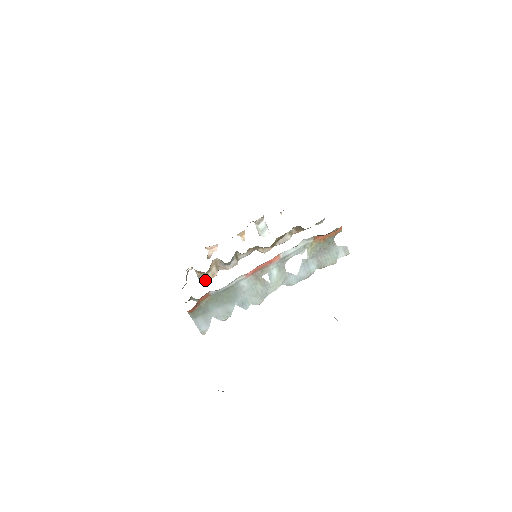
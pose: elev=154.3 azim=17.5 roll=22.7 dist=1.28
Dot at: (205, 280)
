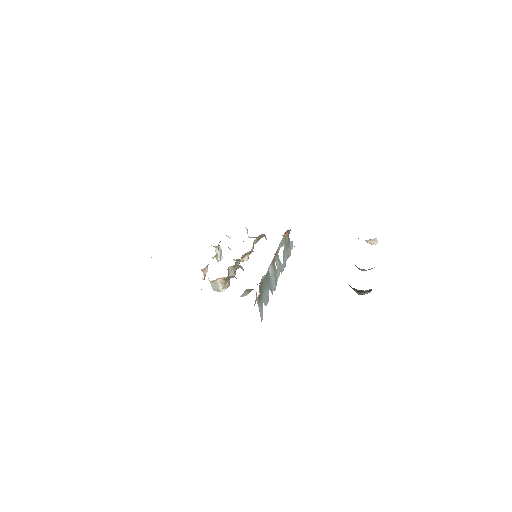
Dot at: (226, 288)
